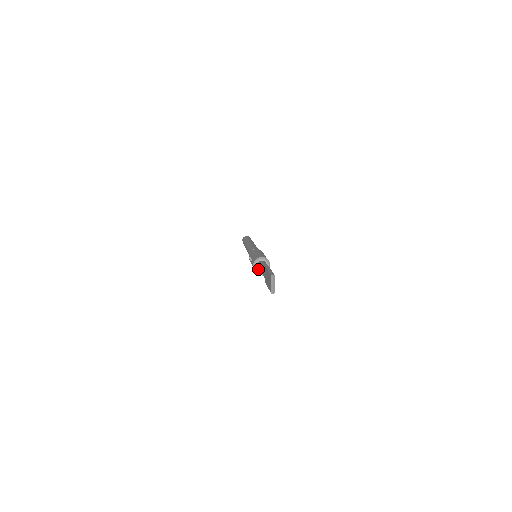
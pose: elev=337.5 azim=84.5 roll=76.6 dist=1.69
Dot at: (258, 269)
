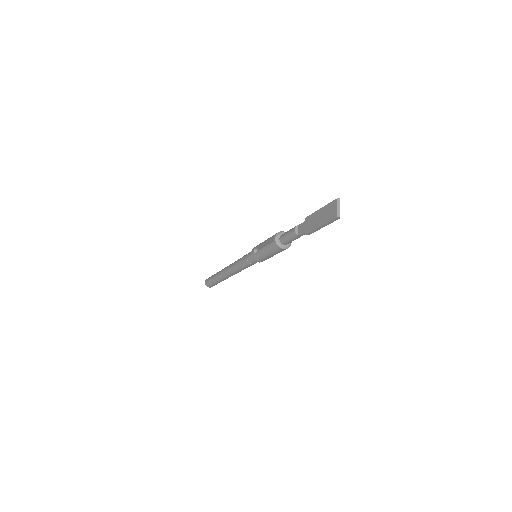
Dot at: (289, 233)
